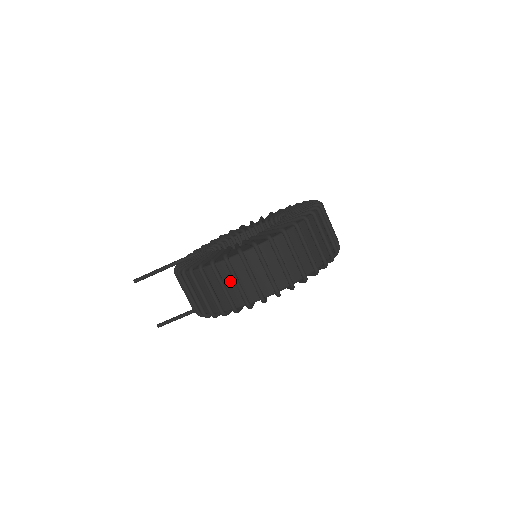
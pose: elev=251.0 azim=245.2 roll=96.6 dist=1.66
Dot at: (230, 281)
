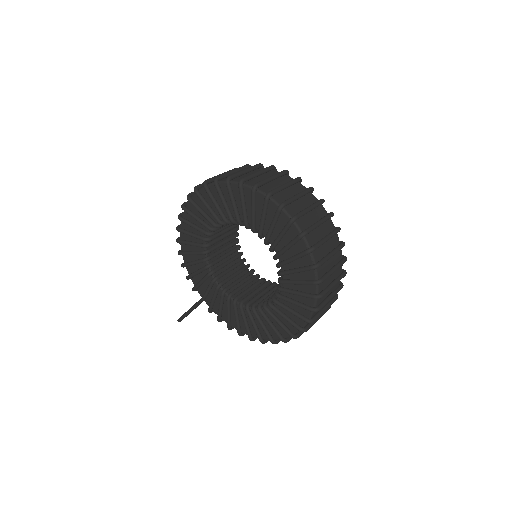
Dot at: occluded
